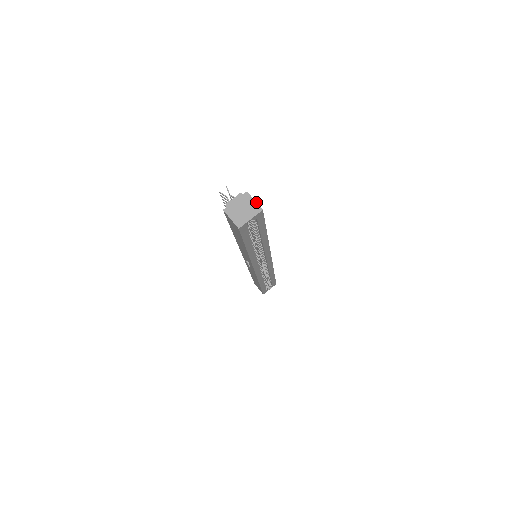
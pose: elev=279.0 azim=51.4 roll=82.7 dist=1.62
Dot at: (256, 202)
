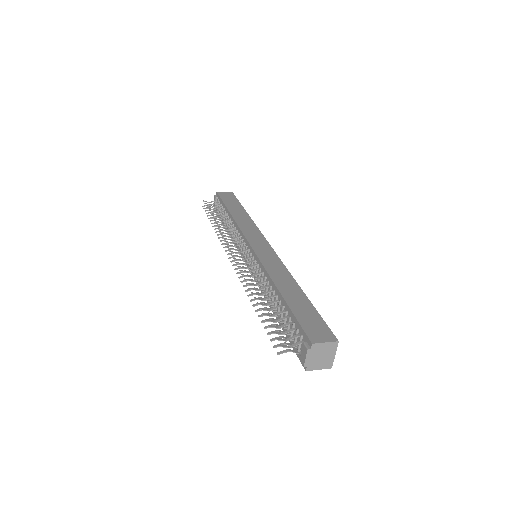
Dot at: (328, 343)
